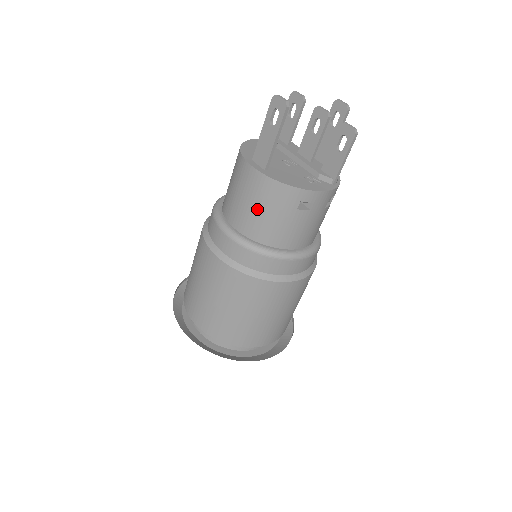
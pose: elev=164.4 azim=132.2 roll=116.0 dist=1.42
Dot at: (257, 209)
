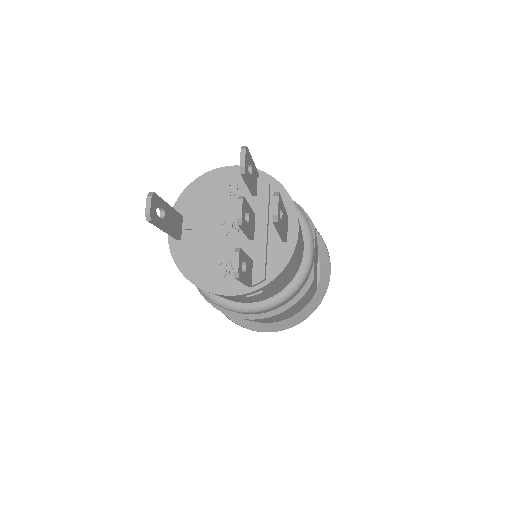
Dot at: occluded
